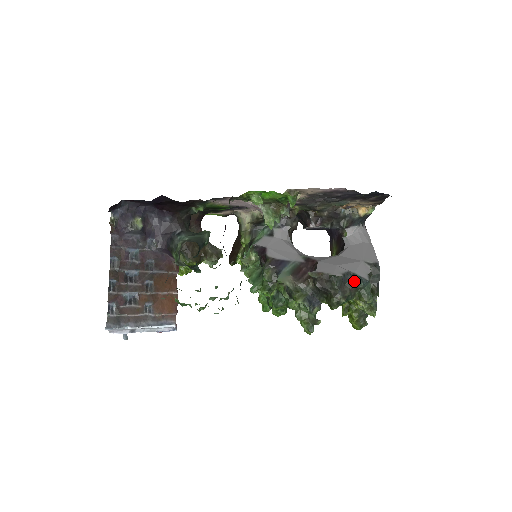
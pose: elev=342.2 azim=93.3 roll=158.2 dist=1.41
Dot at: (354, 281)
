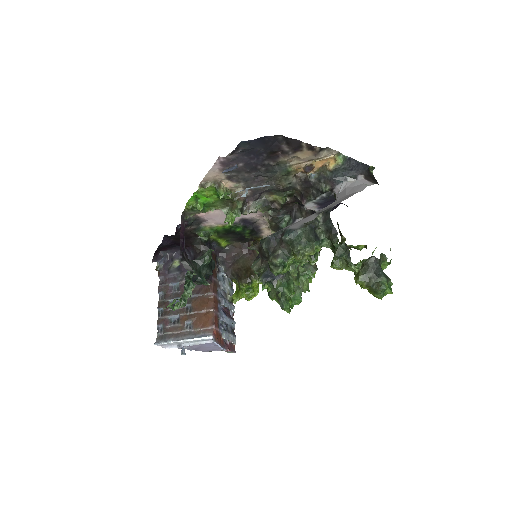
Dot at: (282, 236)
